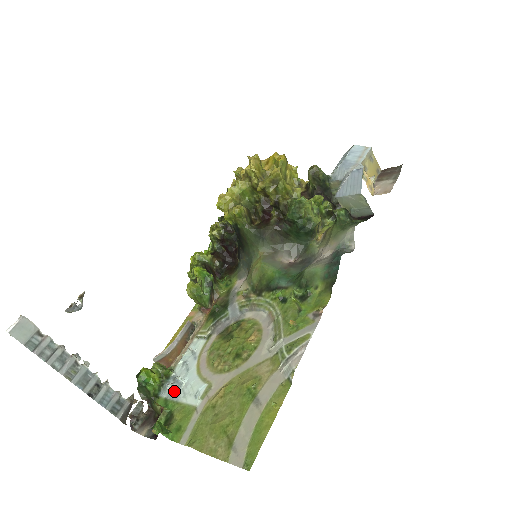
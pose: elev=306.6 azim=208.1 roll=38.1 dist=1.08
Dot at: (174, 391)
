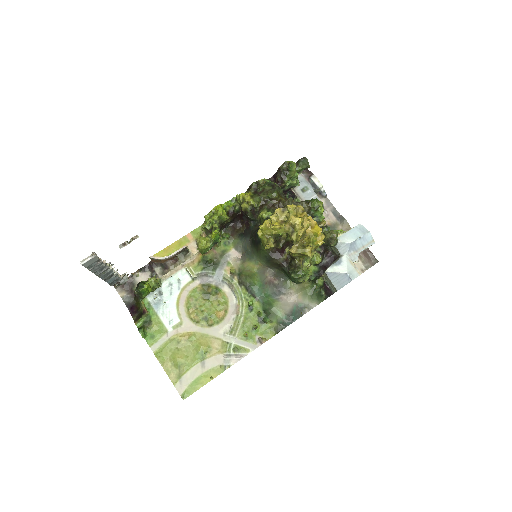
Dot at: (157, 303)
